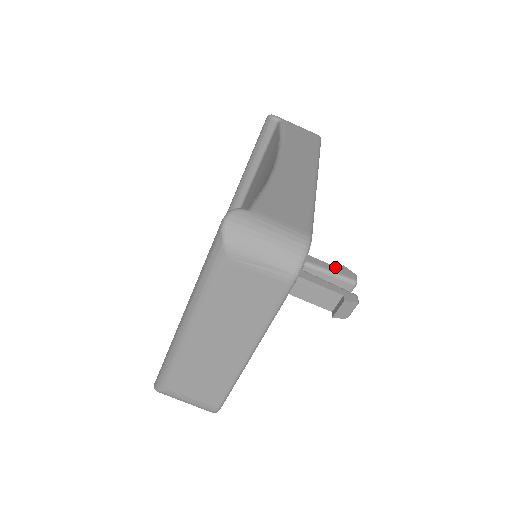
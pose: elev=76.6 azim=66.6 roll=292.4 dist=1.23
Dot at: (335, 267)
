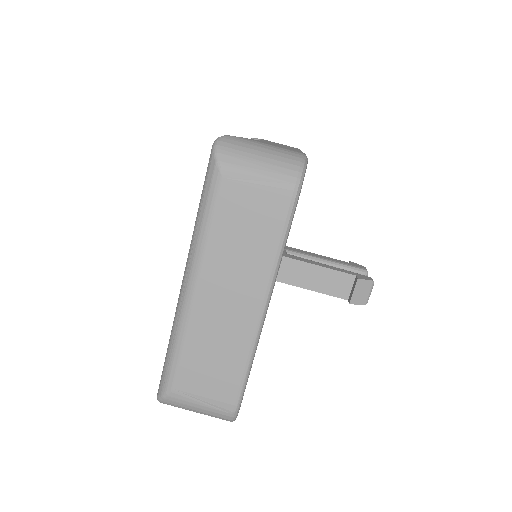
Dot at: (341, 261)
